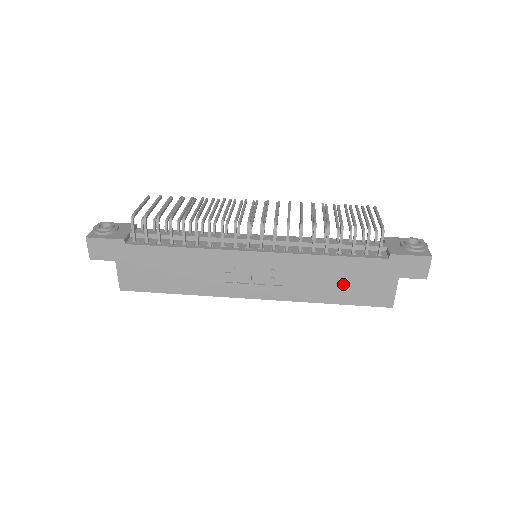
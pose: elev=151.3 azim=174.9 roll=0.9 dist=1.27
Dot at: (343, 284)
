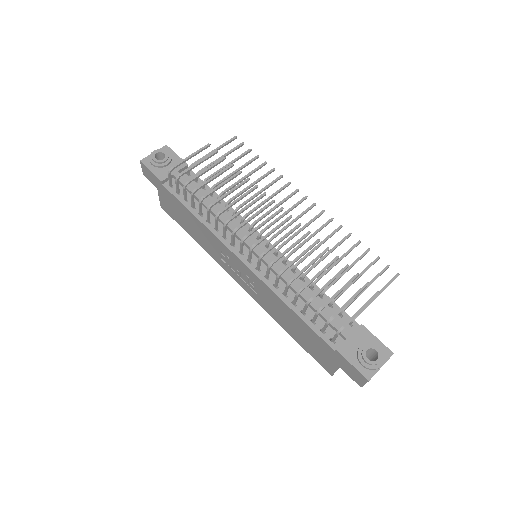
Dot at: (299, 332)
